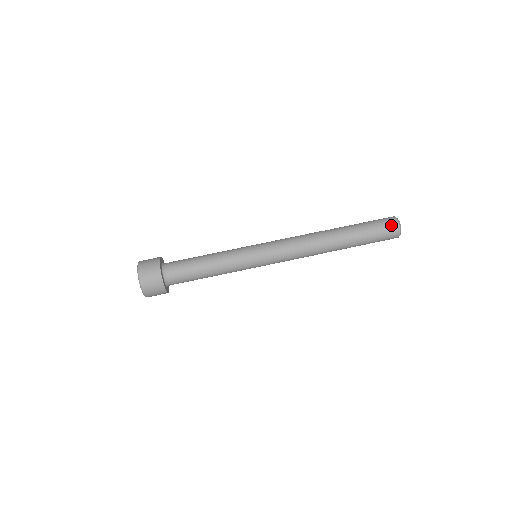
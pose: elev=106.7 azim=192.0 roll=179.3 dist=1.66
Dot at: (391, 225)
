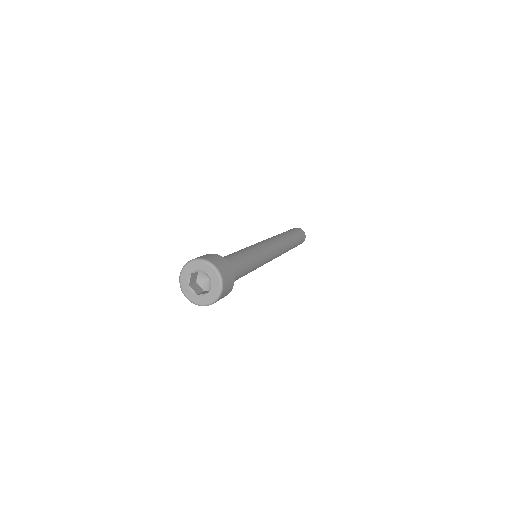
Dot at: (298, 229)
